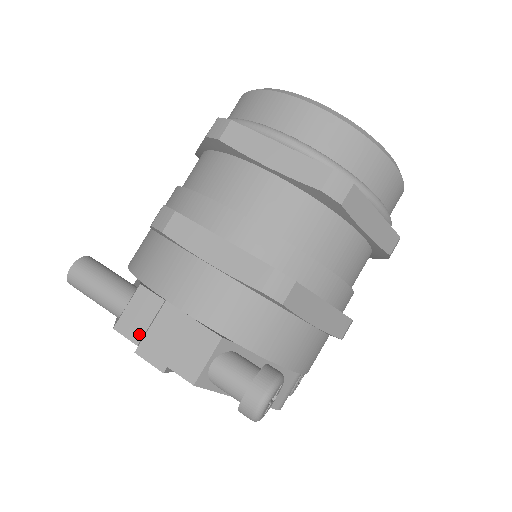
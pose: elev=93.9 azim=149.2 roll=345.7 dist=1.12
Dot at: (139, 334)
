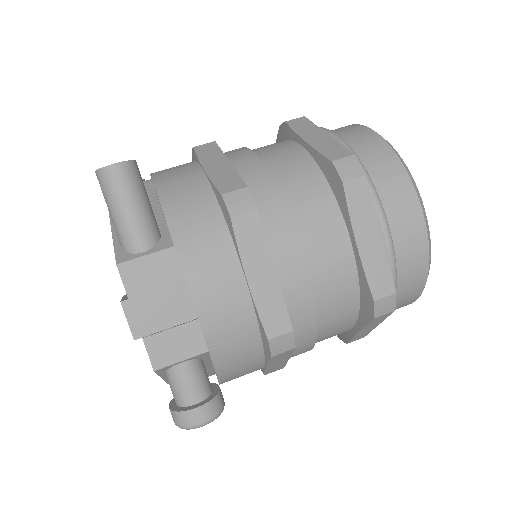
Dot at: (138, 290)
